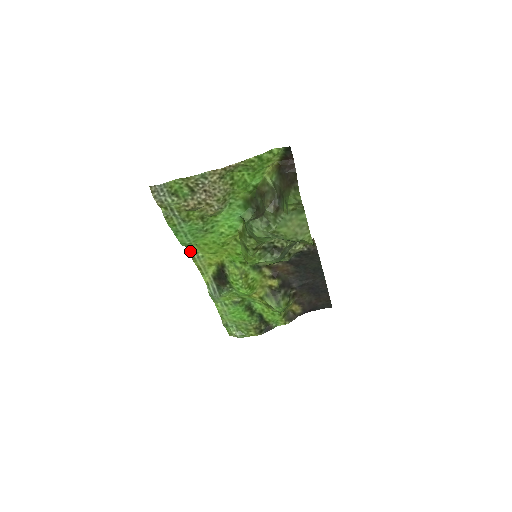
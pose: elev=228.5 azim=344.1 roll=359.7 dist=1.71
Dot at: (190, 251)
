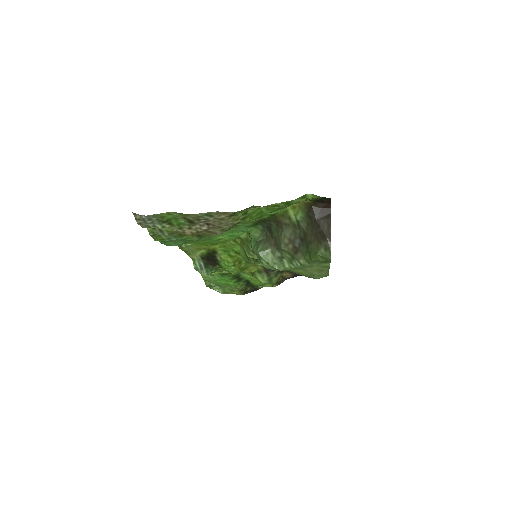
Dot at: occluded
